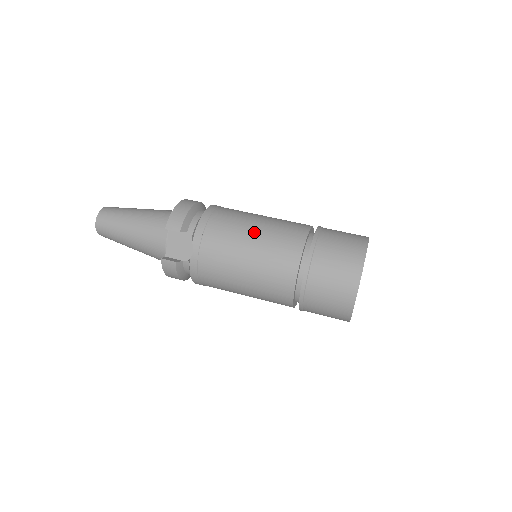
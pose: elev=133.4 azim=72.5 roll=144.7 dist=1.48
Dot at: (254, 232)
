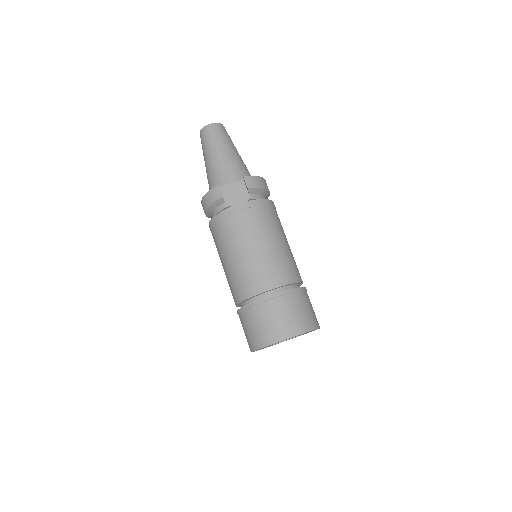
Dot at: (280, 242)
